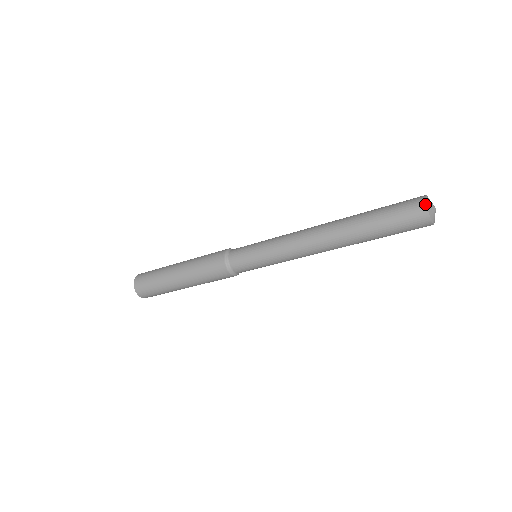
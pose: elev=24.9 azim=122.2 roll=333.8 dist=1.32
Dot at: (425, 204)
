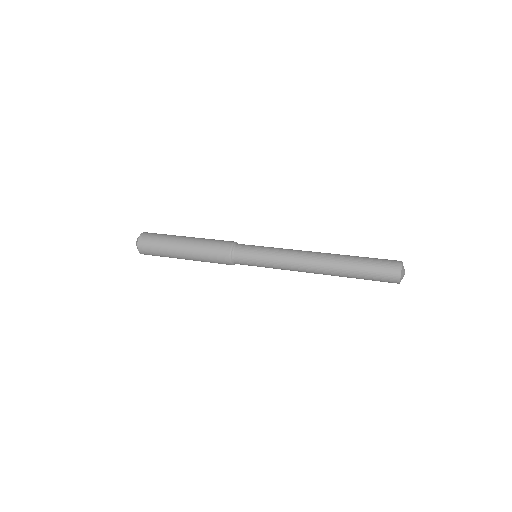
Dot at: (401, 268)
